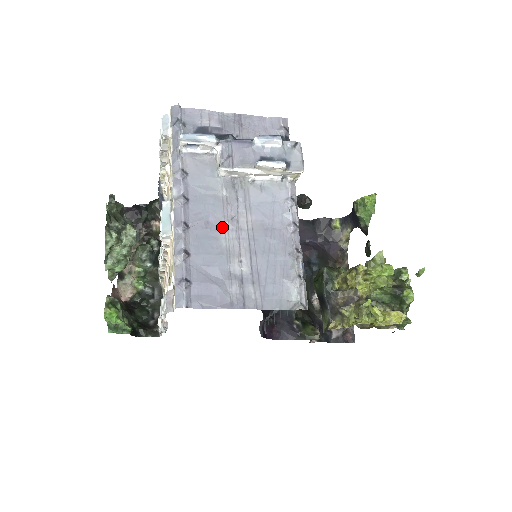
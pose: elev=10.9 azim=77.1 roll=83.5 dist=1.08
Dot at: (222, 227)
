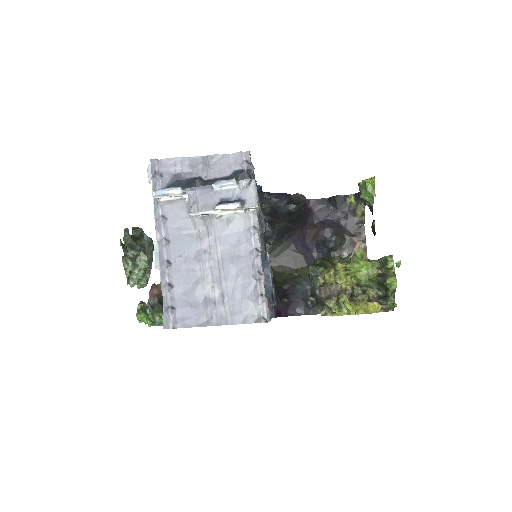
Dot at: (197, 260)
